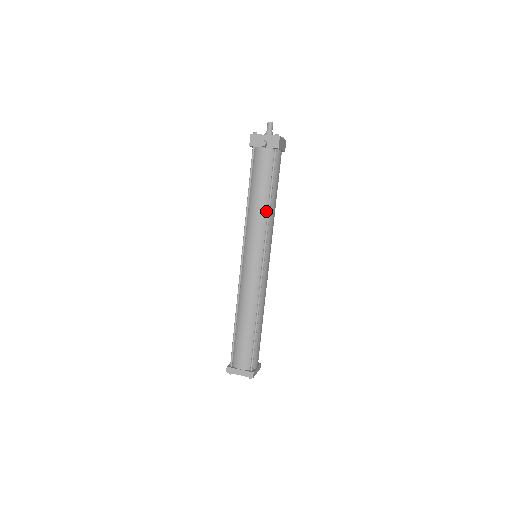
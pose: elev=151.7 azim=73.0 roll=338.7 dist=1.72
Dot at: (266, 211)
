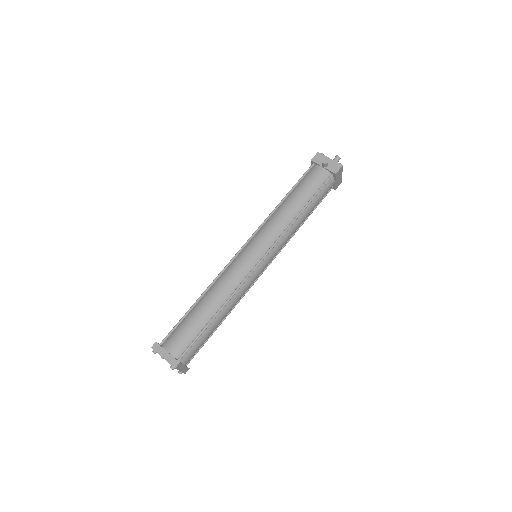
Dot at: (292, 218)
